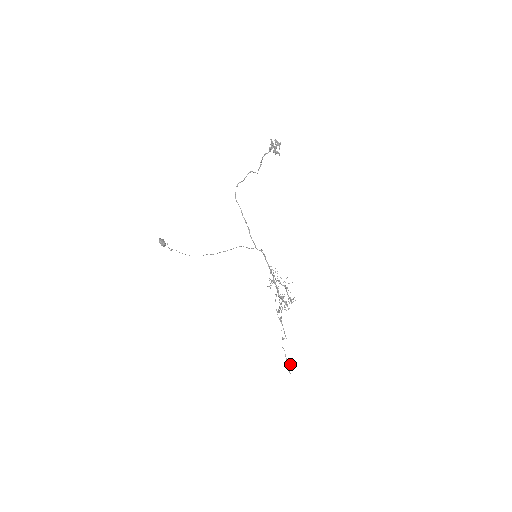
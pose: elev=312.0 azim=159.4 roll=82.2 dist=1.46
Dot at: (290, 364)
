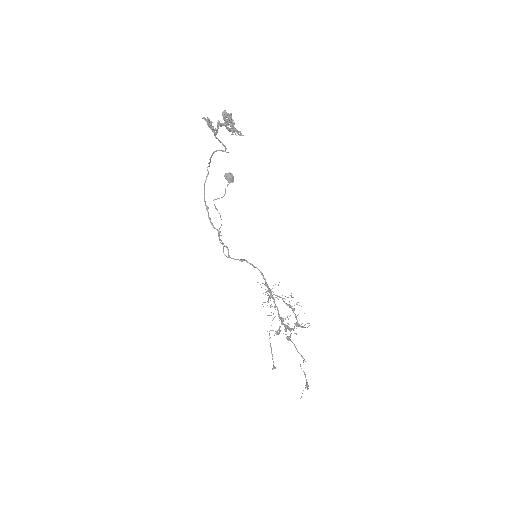
Dot at: (308, 386)
